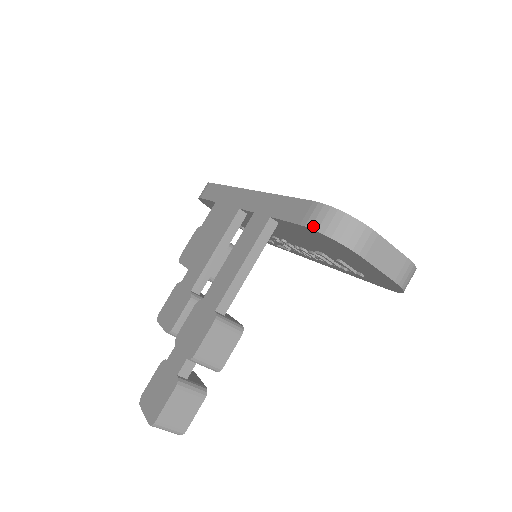
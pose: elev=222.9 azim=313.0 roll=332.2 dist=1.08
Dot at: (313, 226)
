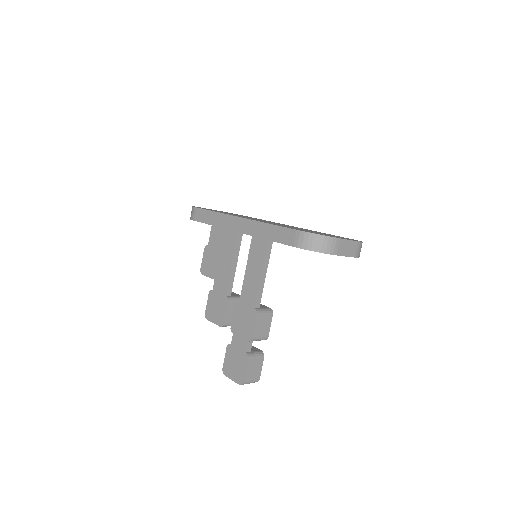
Dot at: (303, 247)
